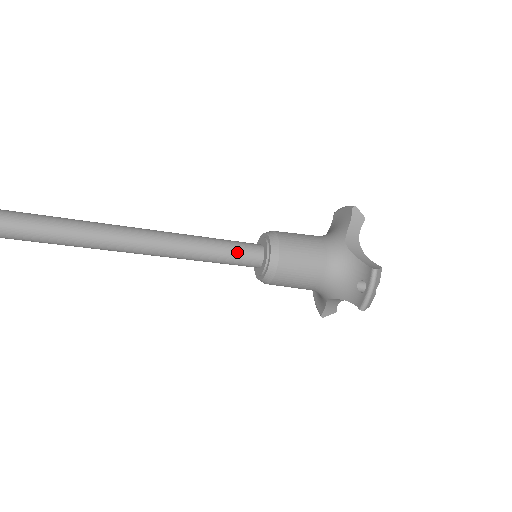
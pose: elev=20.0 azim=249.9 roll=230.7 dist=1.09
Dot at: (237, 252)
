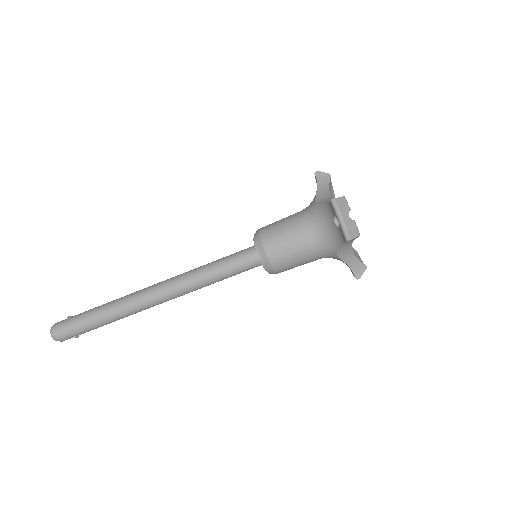
Dot at: (234, 259)
